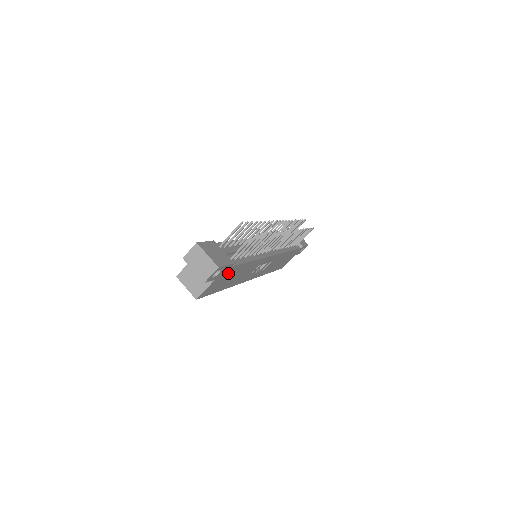
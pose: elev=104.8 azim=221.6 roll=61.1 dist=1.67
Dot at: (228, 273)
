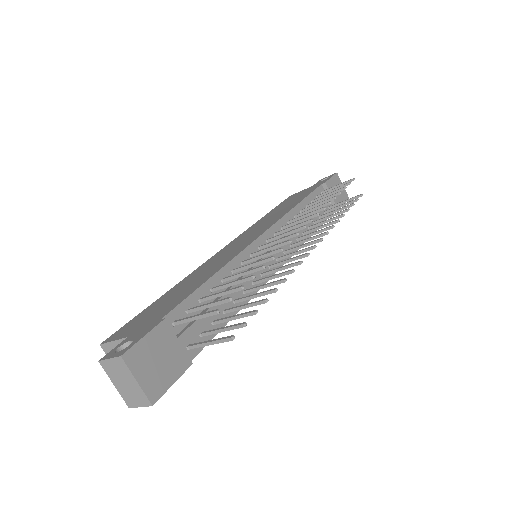
Dot at: occluded
